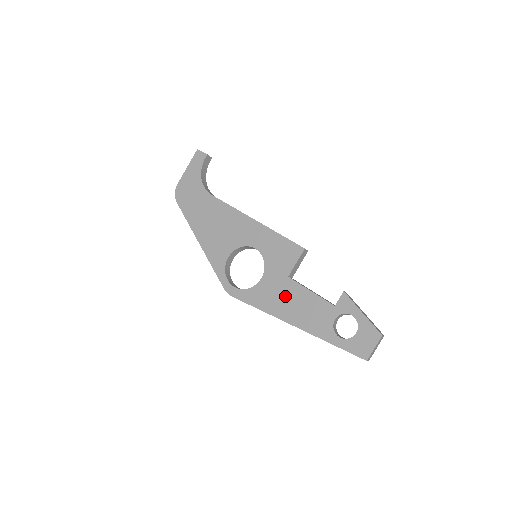
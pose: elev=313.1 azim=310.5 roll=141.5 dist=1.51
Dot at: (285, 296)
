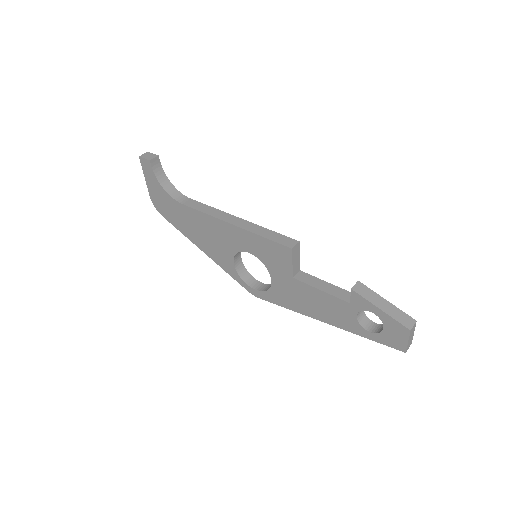
Dot at: (301, 296)
